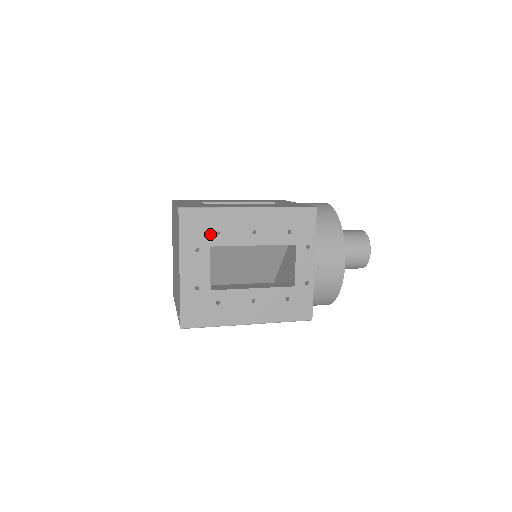
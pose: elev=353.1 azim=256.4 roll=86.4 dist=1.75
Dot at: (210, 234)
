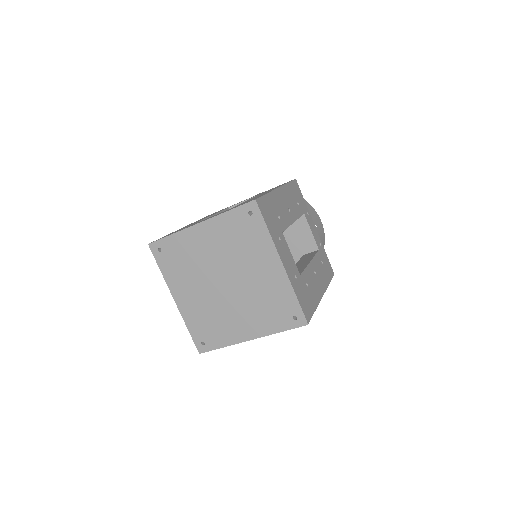
Dot at: (277, 220)
